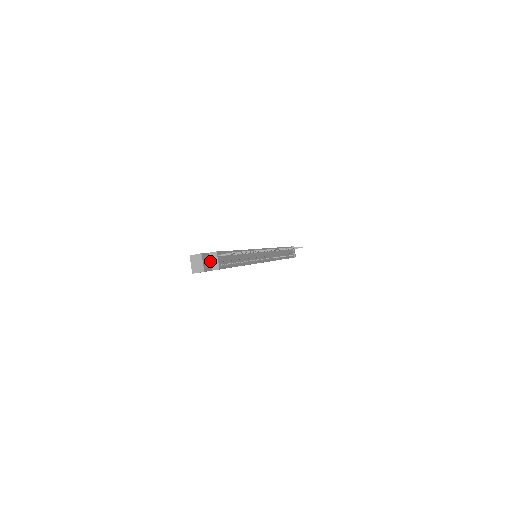
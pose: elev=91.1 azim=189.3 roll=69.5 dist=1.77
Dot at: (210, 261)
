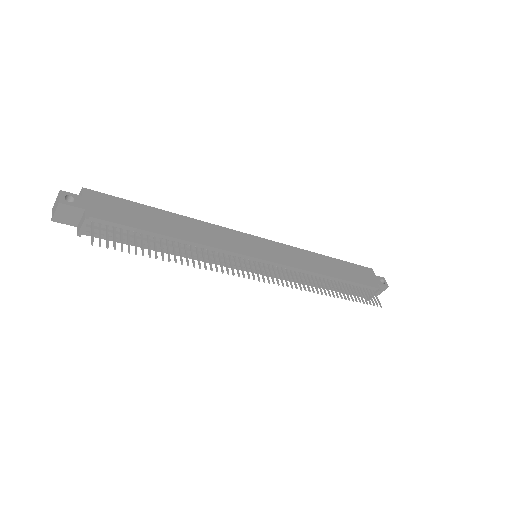
Dot at: (81, 217)
